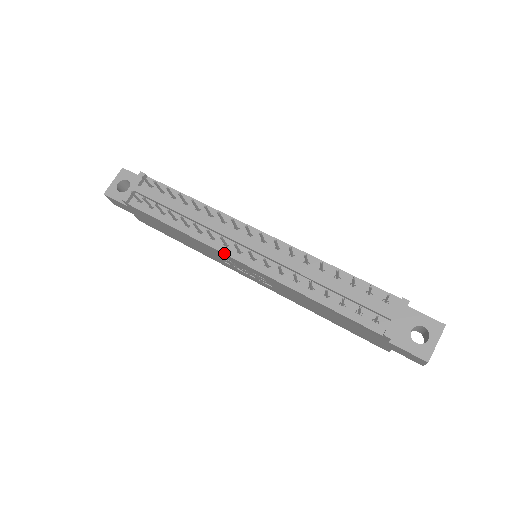
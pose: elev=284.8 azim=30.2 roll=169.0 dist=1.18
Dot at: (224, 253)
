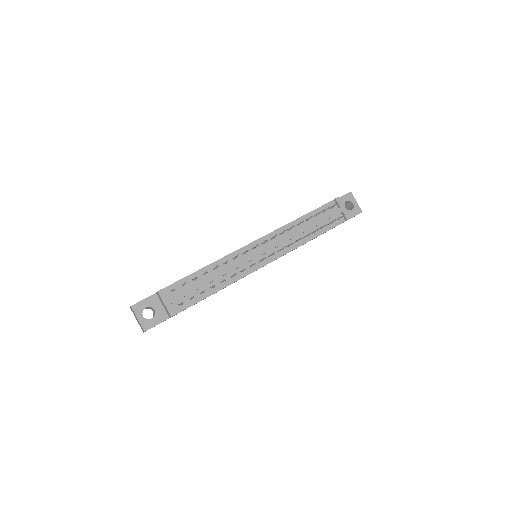
Dot at: (255, 270)
